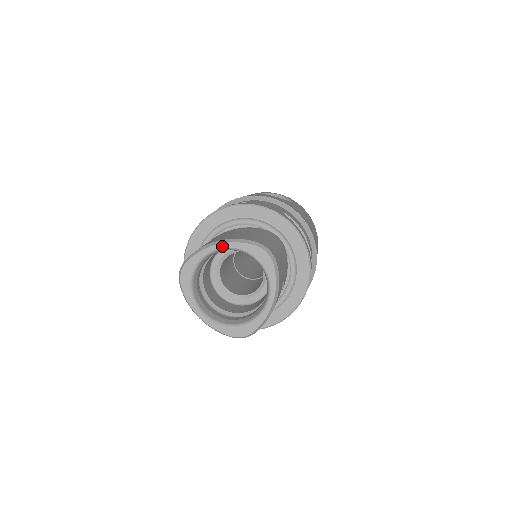
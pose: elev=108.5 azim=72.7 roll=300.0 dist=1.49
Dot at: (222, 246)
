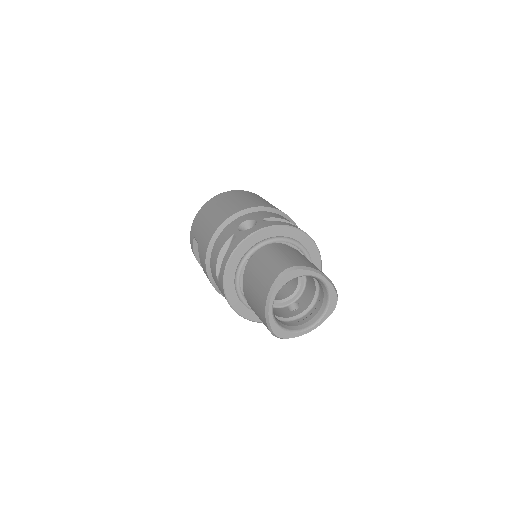
Dot at: (323, 279)
